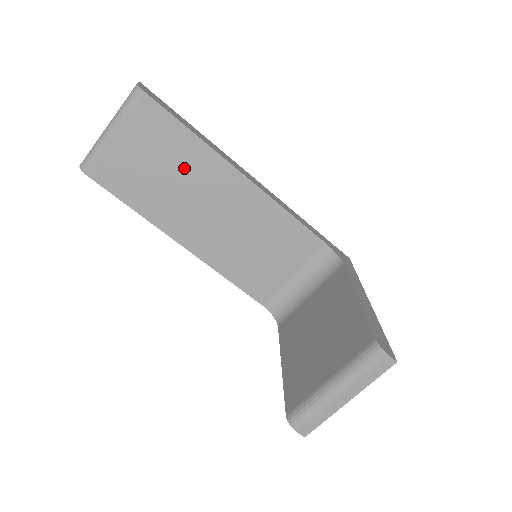
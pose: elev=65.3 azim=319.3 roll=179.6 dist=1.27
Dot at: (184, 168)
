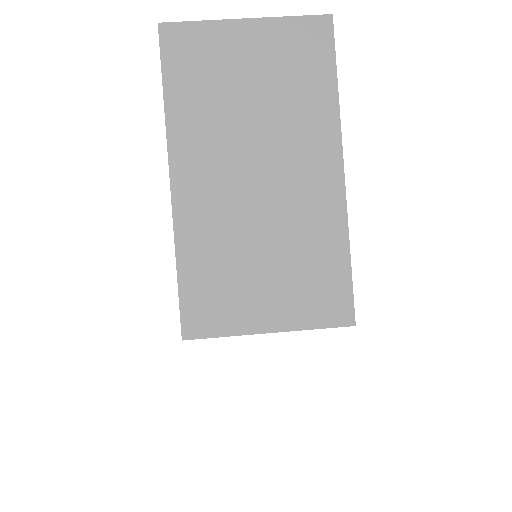
Dot at: occluded
